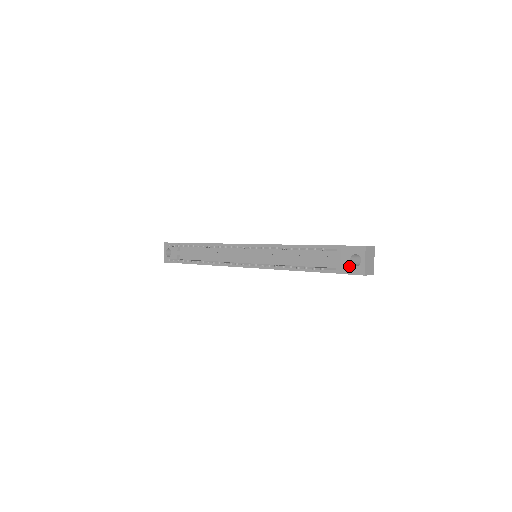
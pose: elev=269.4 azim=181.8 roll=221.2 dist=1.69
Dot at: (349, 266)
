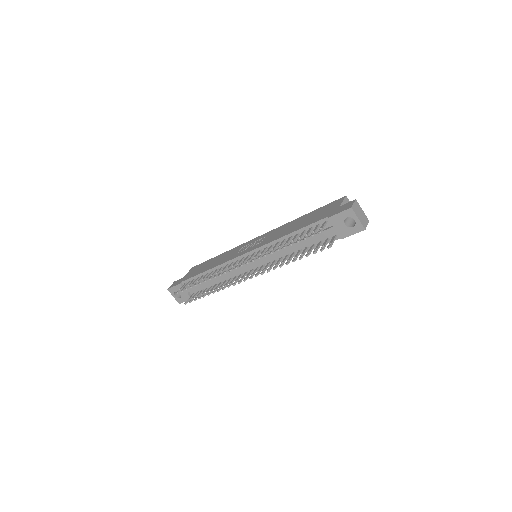
Dot at: (347, 229)
